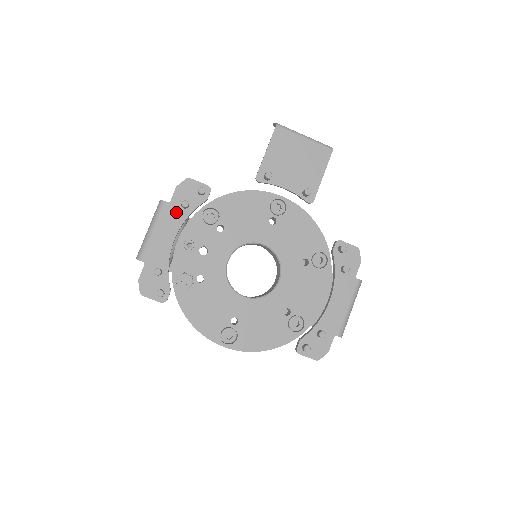
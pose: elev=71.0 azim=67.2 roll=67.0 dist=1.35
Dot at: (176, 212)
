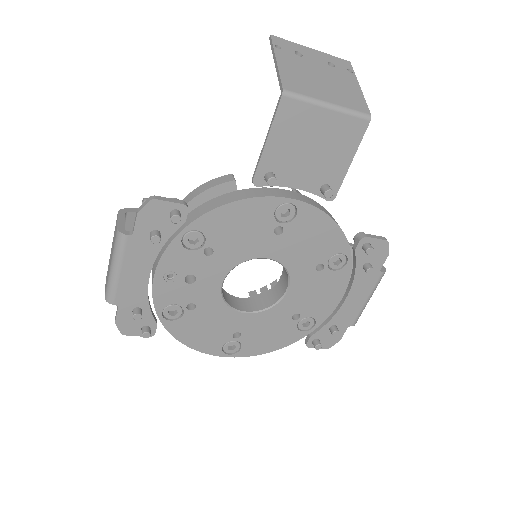
Dot at: (144, 245)
